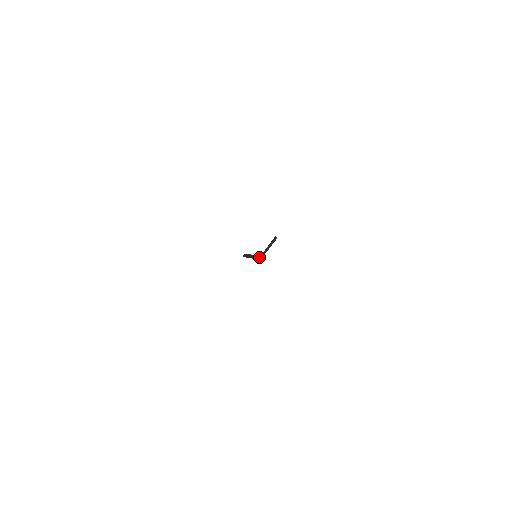
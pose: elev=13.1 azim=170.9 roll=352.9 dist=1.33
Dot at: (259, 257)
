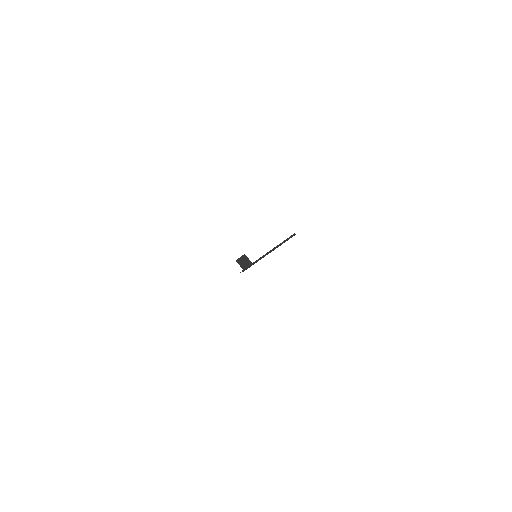
Dot at: (248, 265)
